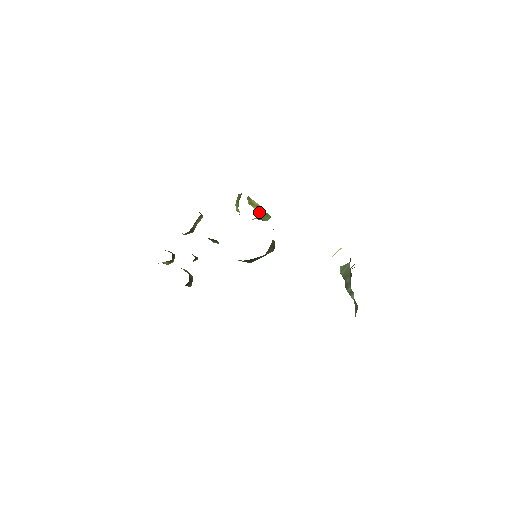
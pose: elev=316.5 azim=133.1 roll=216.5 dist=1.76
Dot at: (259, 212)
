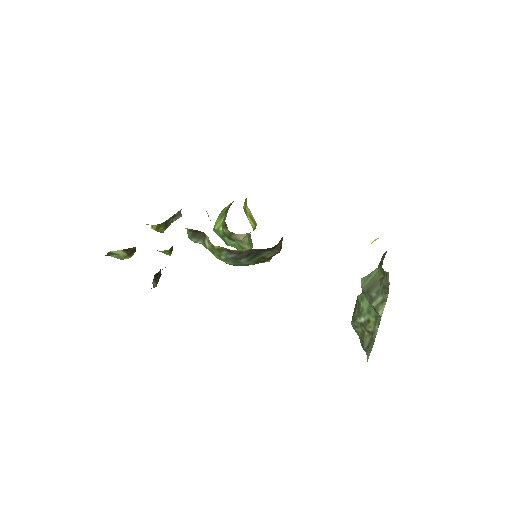
Dot at: (251, 225)
